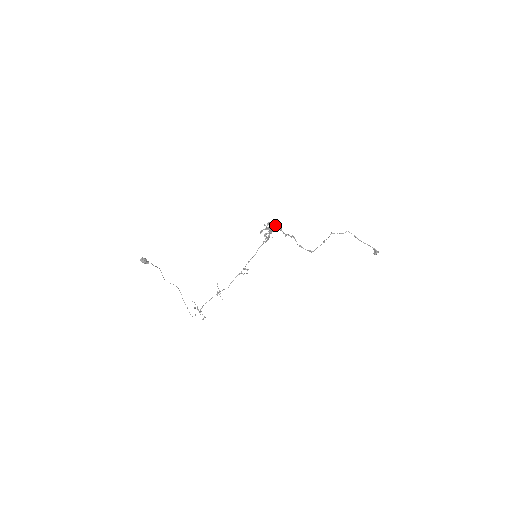
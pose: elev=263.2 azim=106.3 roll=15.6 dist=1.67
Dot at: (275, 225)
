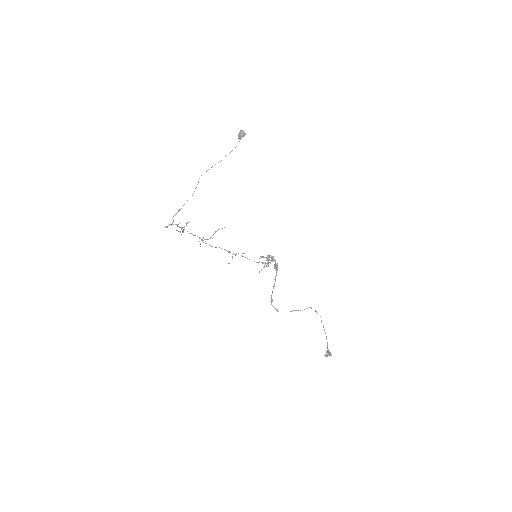
Dot at: (276, 263)
